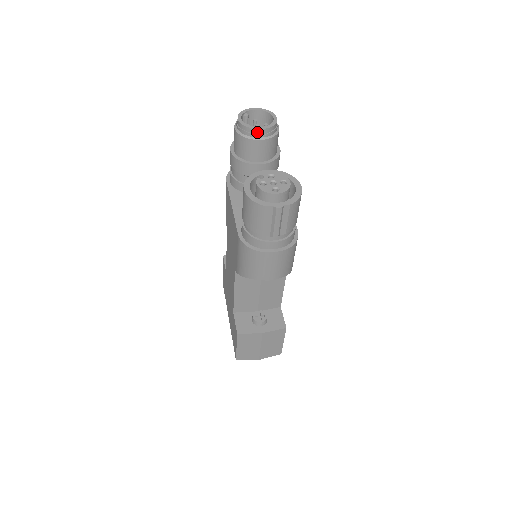
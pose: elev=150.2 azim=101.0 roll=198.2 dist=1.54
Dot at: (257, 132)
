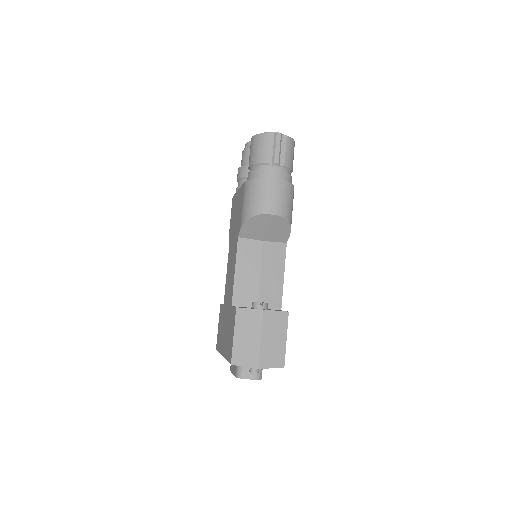
Dot at: occluded
